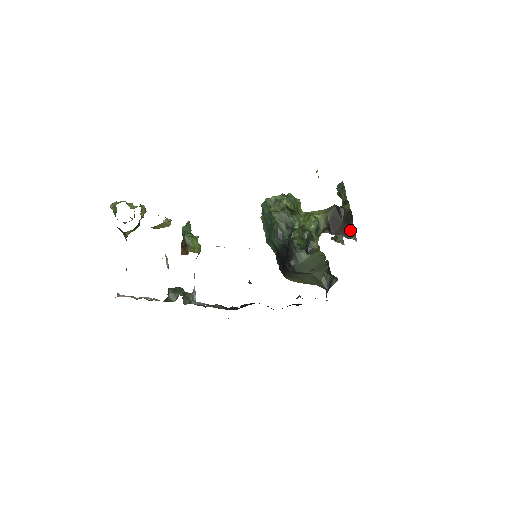
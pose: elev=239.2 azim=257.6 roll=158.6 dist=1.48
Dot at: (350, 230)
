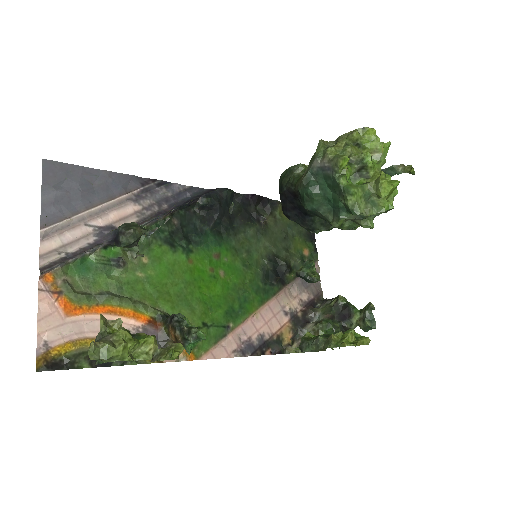
Dot at: occluded
